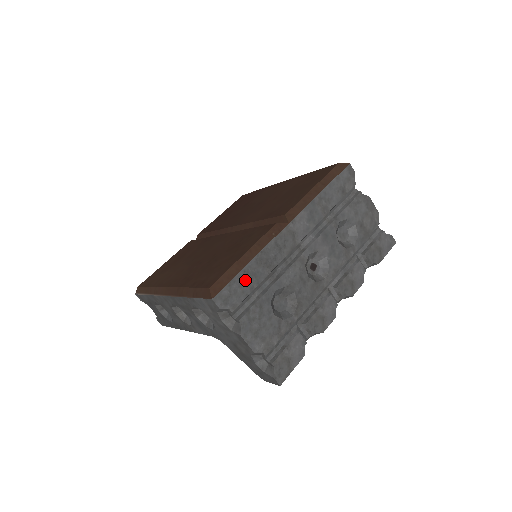
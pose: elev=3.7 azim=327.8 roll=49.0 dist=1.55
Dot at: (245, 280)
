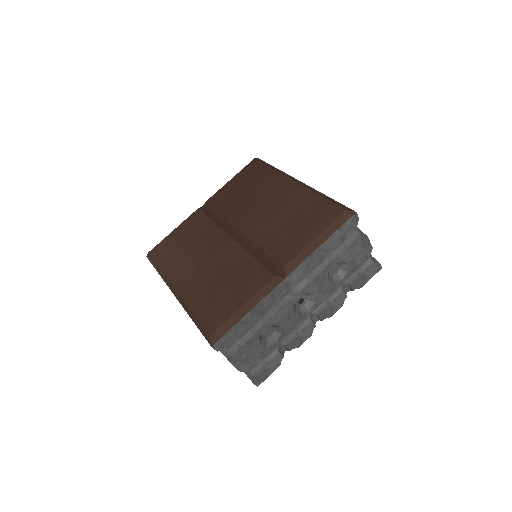
Dot at: (240, 328)
